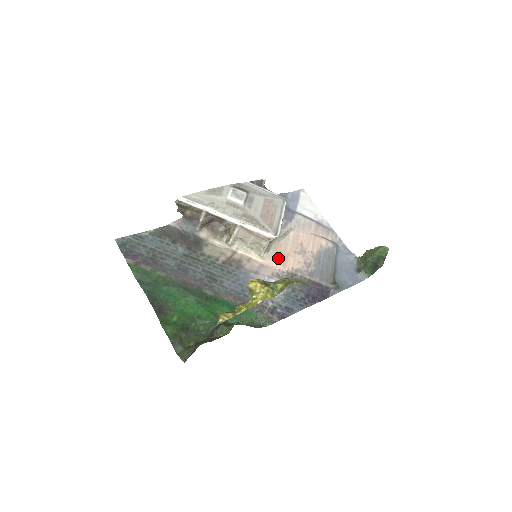
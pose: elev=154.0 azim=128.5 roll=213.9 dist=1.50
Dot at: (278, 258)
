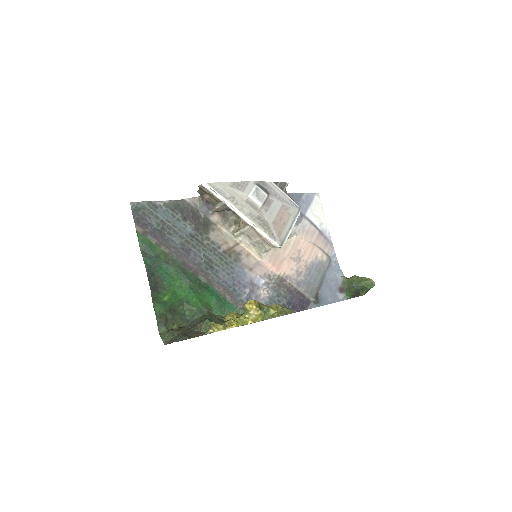
Dot at: (274, 260)
